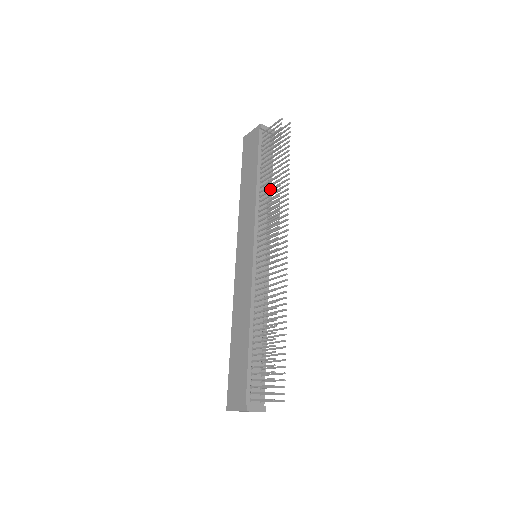
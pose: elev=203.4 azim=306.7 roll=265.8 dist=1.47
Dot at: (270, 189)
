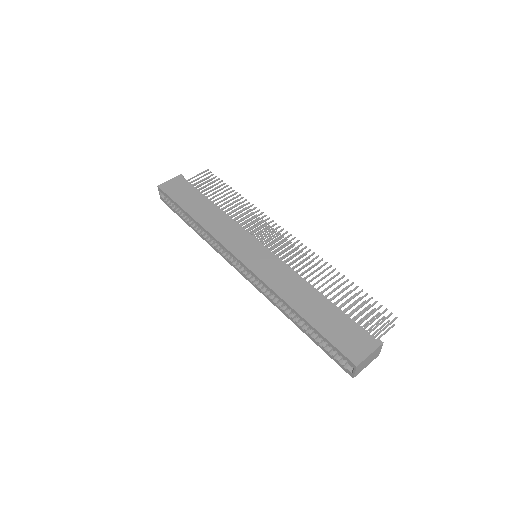
Dot at: occluded
